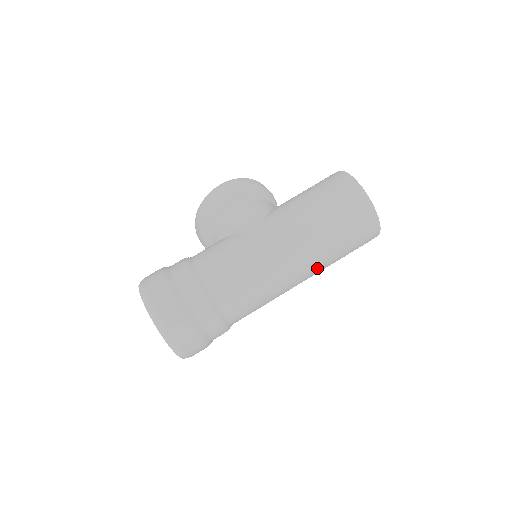
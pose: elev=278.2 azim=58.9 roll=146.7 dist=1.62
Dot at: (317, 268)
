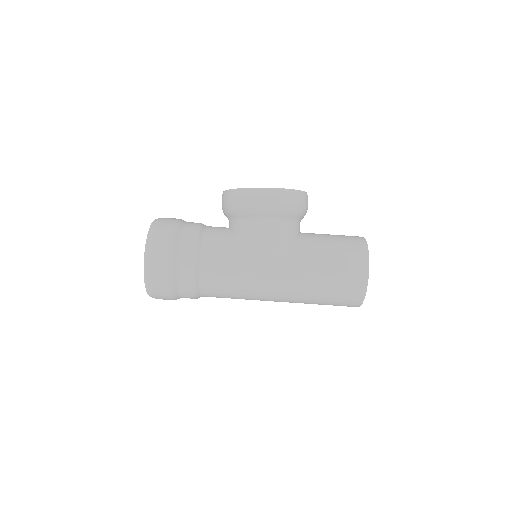
Dot at: occluded
